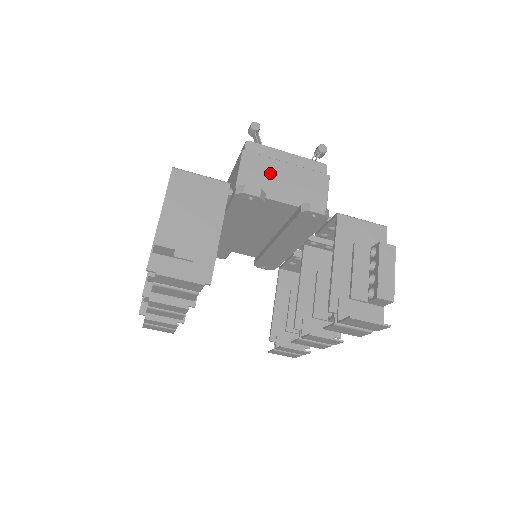
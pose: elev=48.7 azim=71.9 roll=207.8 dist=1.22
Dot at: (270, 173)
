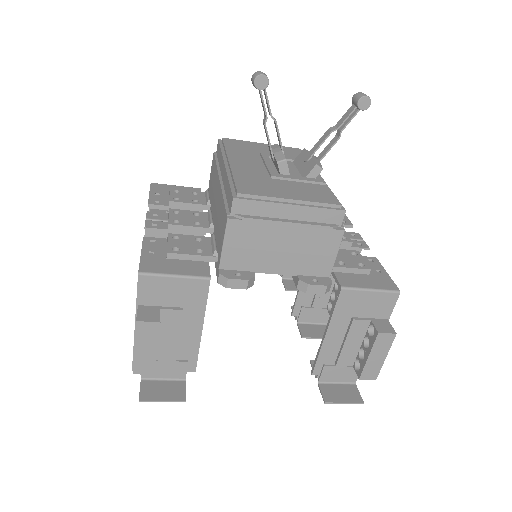
Dot at: (264, 242)
